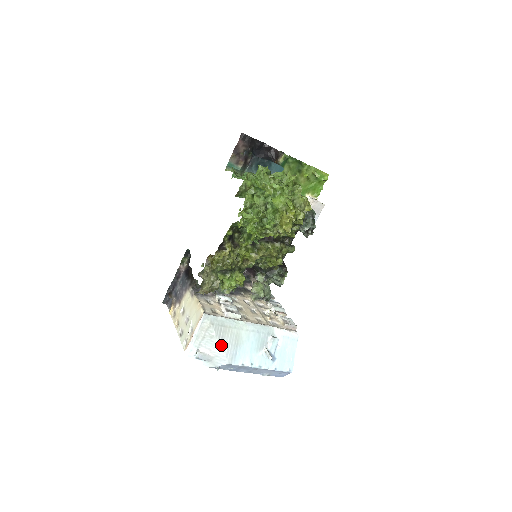
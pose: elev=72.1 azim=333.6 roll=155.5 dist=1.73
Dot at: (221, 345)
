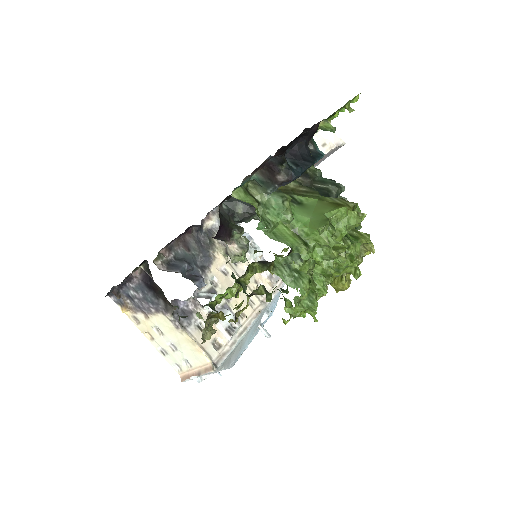
Dot at: (227, 367)
